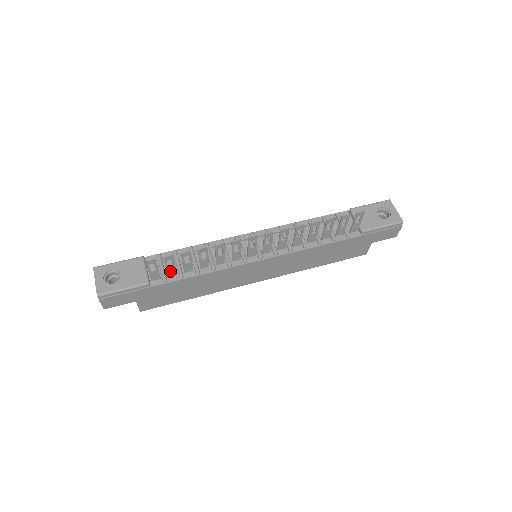
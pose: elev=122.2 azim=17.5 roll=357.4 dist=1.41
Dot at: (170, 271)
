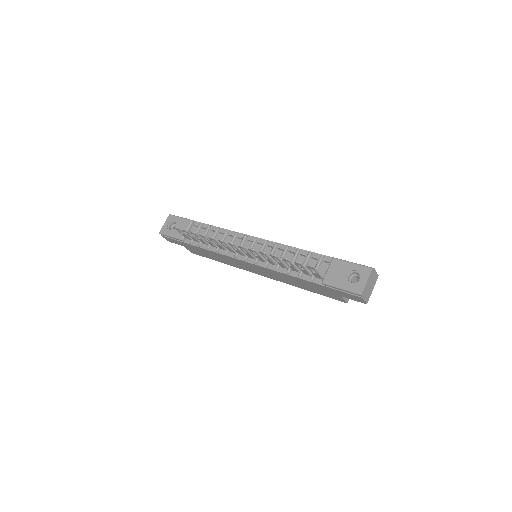
Dot at: (193, 238)
